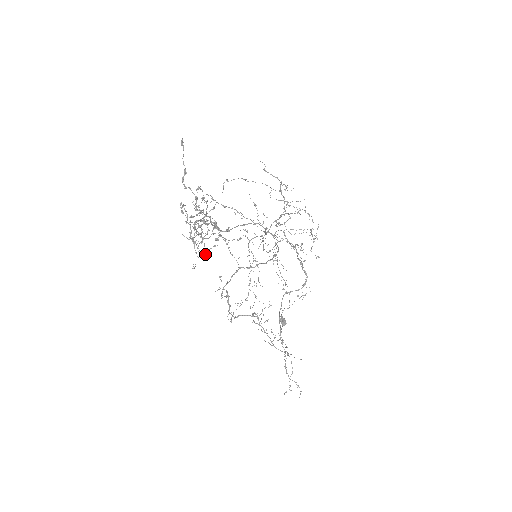
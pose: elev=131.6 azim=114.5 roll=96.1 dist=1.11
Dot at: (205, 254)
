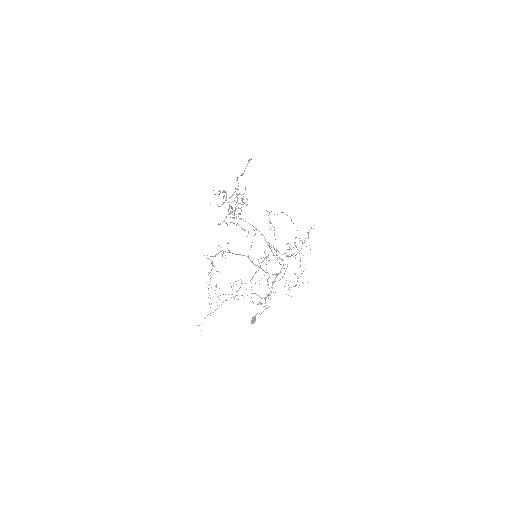
Dot at: occluded
